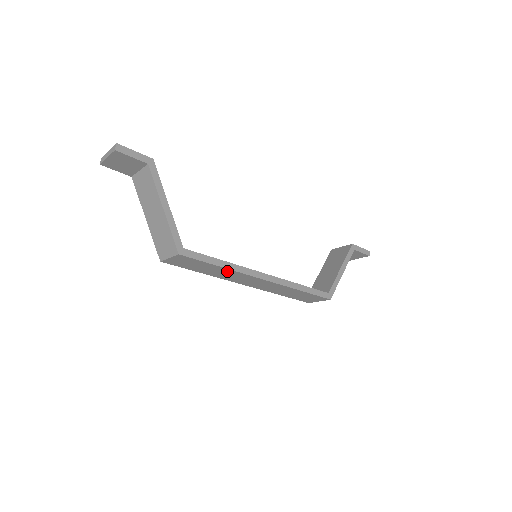
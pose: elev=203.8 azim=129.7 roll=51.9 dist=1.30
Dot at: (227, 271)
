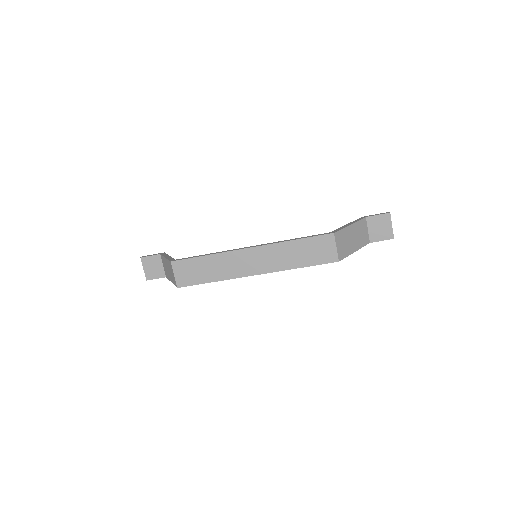
Dot at: (217, 259)
